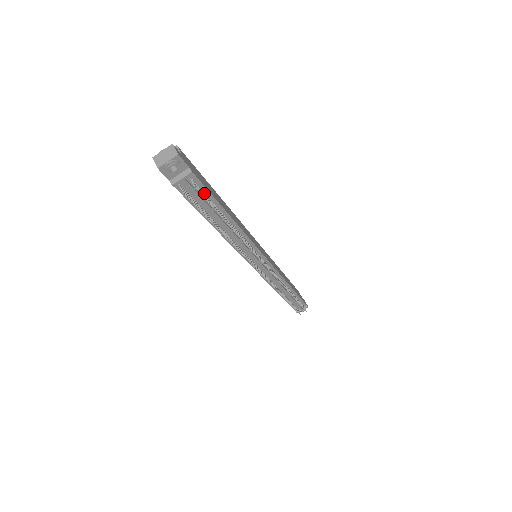
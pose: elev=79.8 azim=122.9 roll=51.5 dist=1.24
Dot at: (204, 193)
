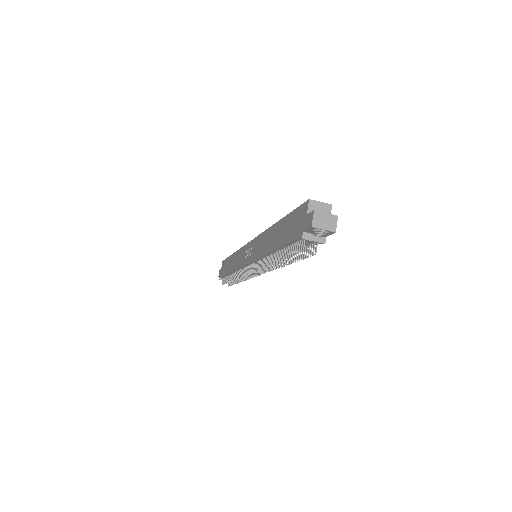
Dot at: (306, 246)
